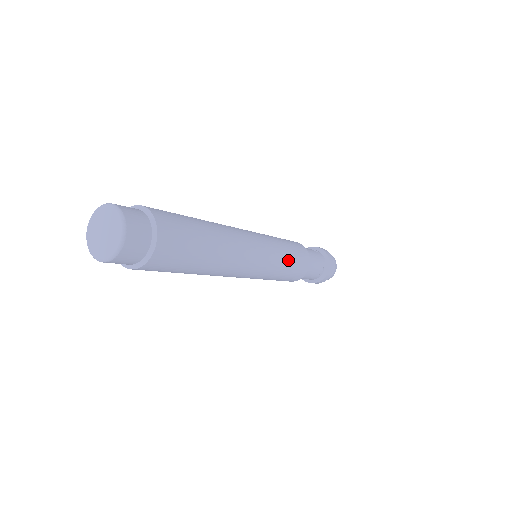
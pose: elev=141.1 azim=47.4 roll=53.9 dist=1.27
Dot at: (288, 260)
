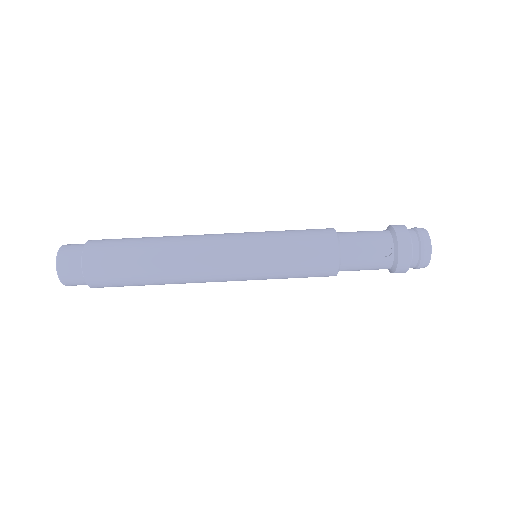
Dot at: (284, 248)
